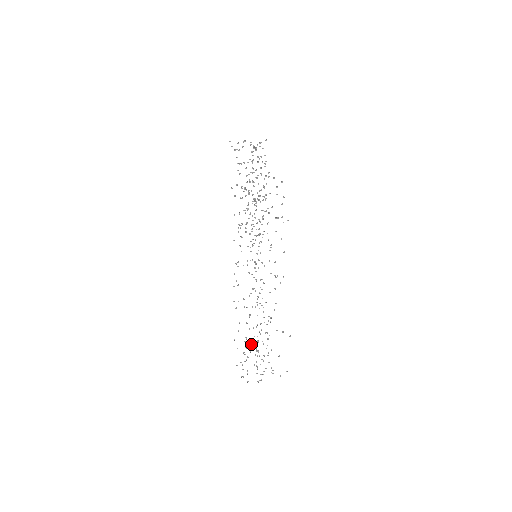
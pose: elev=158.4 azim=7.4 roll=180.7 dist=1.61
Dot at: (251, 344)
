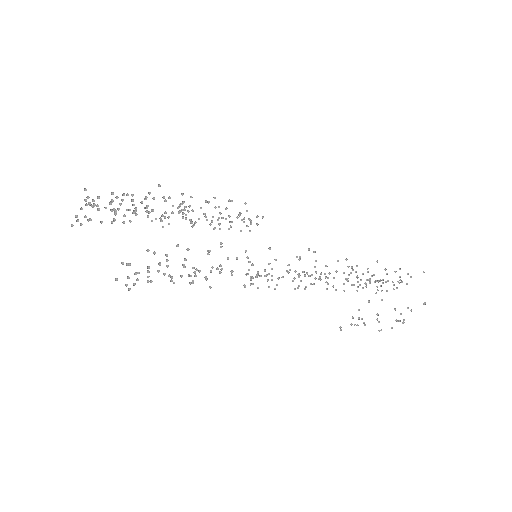
Dot at: (365, 284)
